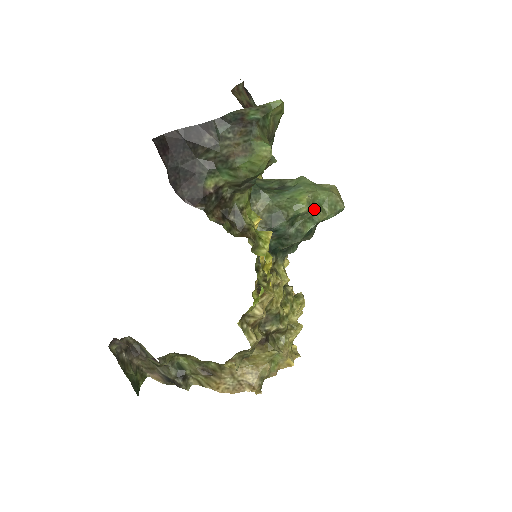
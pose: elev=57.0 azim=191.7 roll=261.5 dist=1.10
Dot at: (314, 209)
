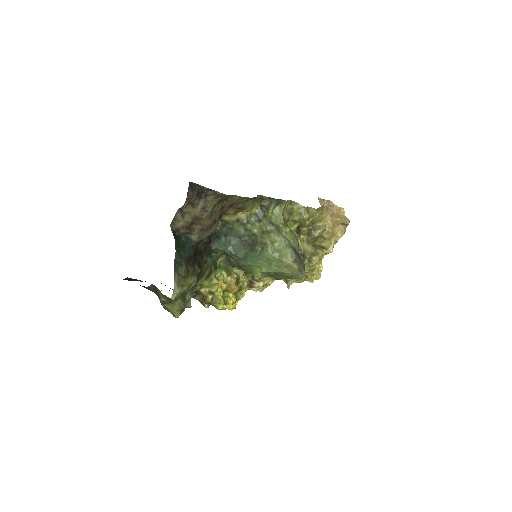
Dot at: occluded
